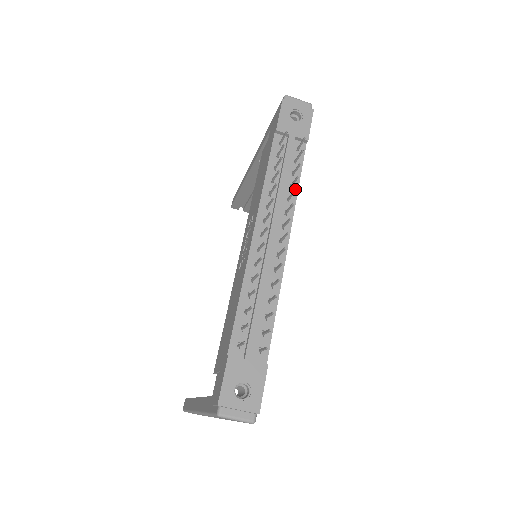
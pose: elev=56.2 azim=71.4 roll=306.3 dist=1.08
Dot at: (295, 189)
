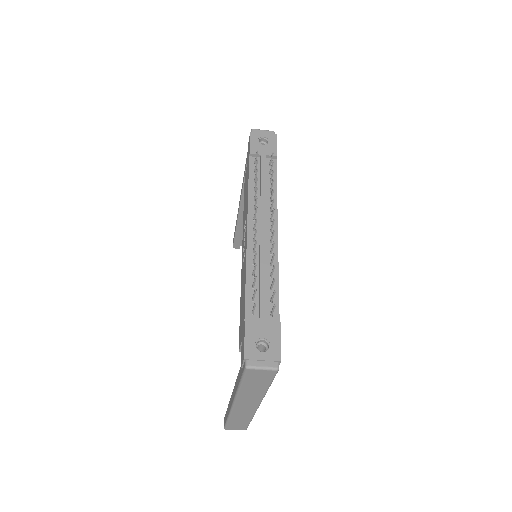
Dot at: (273, 188)
